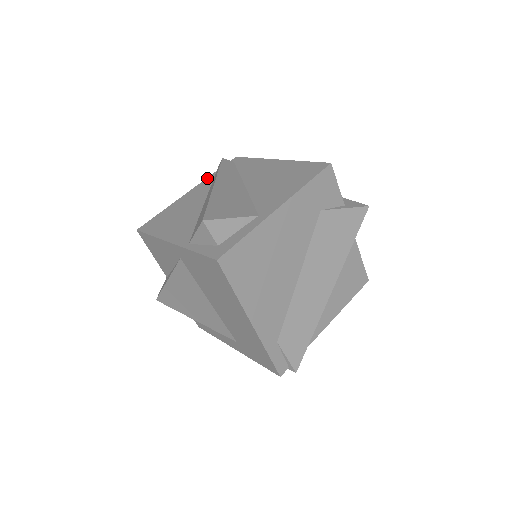
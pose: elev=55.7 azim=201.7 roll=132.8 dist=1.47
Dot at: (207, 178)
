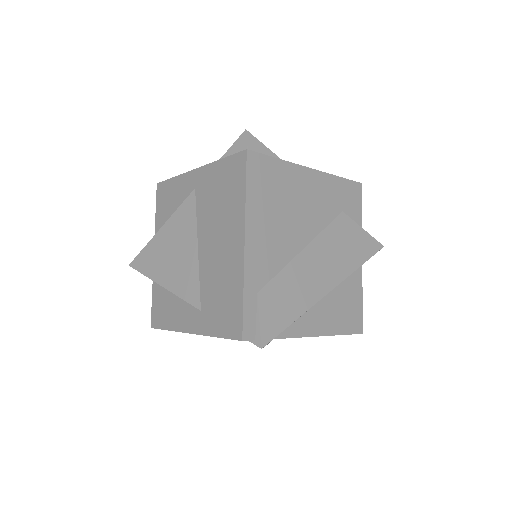
Dot at: occluded
